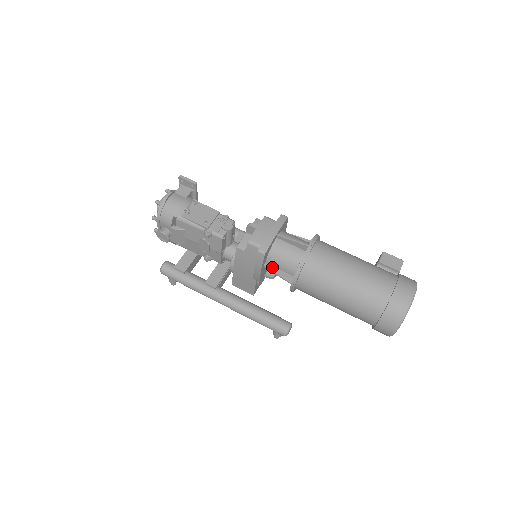
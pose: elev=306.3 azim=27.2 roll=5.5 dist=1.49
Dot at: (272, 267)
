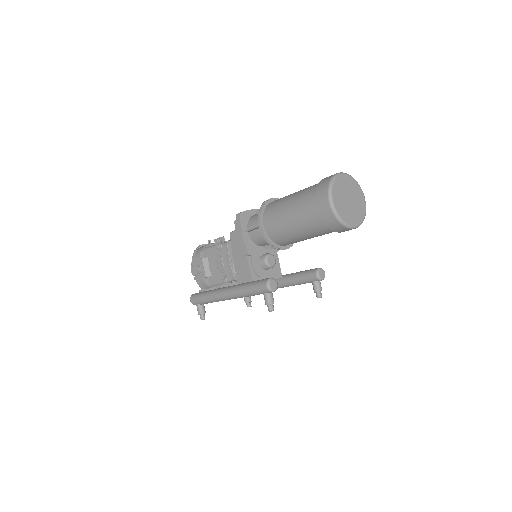
Dot at: occluded
